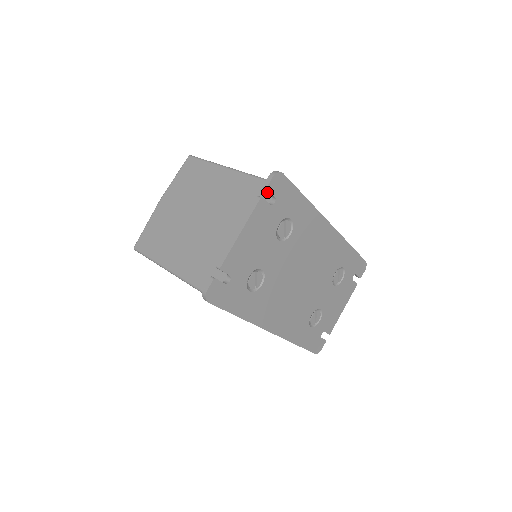
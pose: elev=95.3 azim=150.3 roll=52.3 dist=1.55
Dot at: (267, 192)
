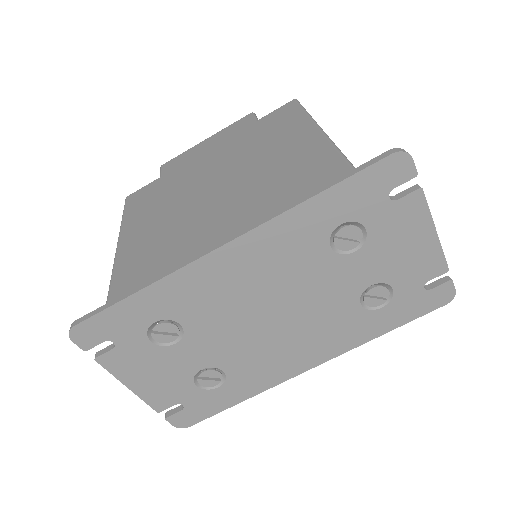
Dot at: occluded
